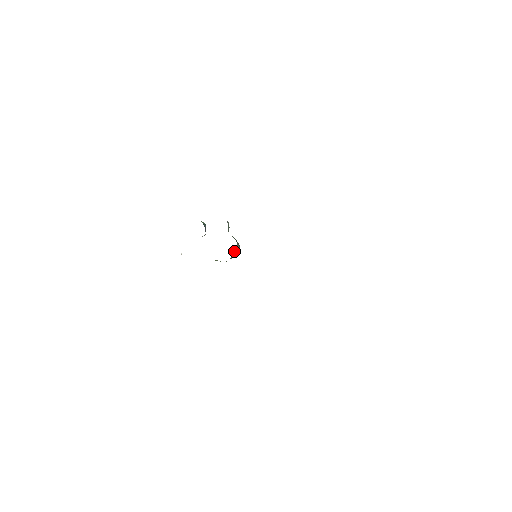
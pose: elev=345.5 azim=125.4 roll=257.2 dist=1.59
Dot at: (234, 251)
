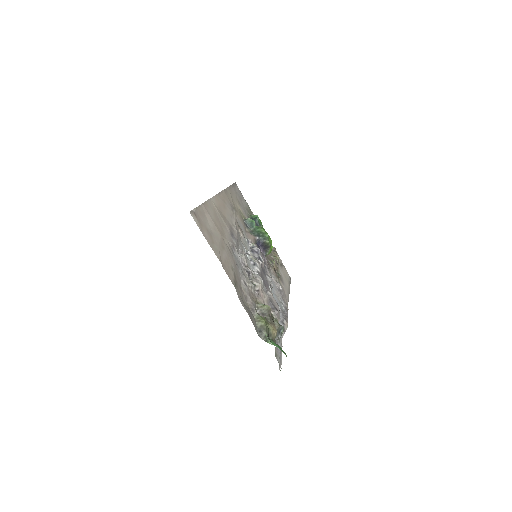
Dot at: (261, 246)
